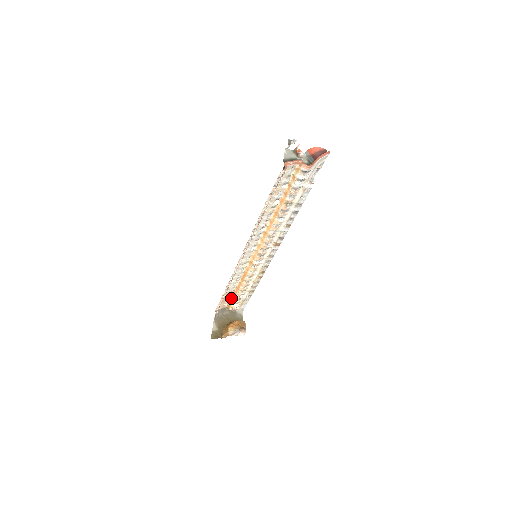
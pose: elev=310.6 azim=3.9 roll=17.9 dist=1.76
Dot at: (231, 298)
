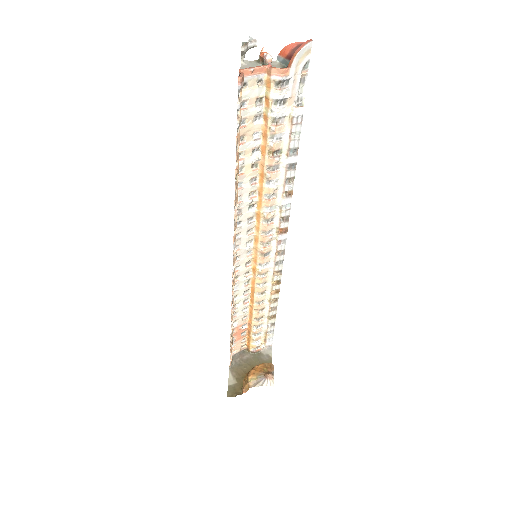
Dot at: (247, 333)
